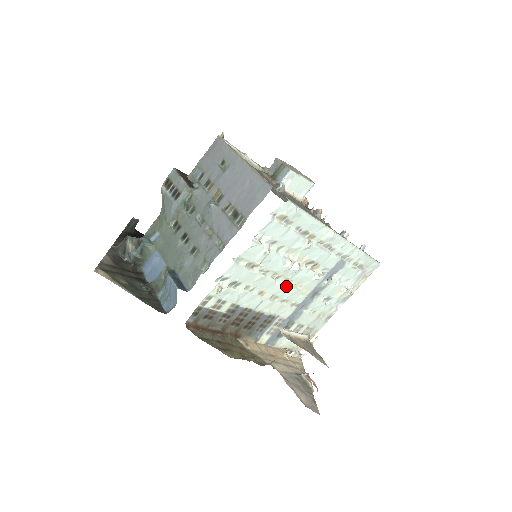
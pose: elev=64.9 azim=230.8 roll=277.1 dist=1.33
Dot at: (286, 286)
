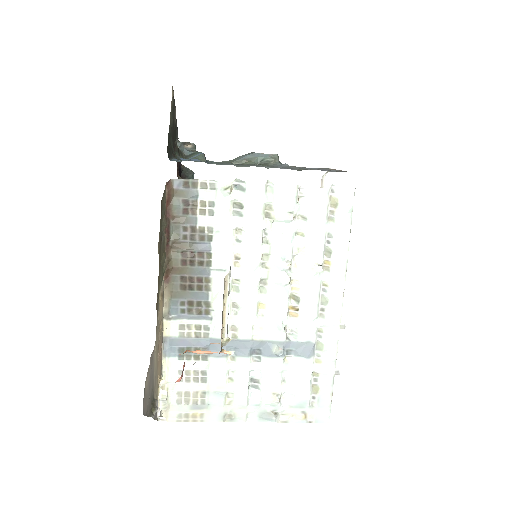
Dot at: (257, 289)
